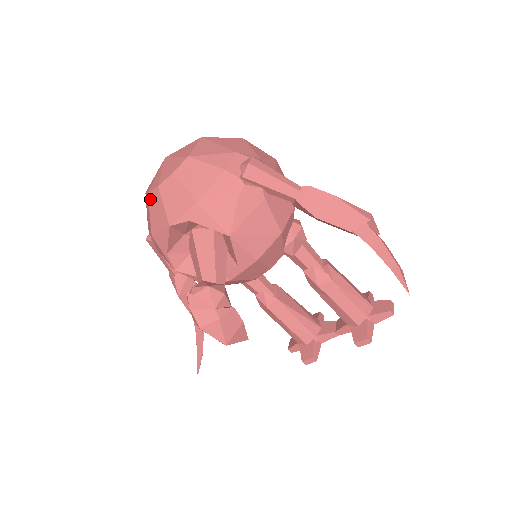
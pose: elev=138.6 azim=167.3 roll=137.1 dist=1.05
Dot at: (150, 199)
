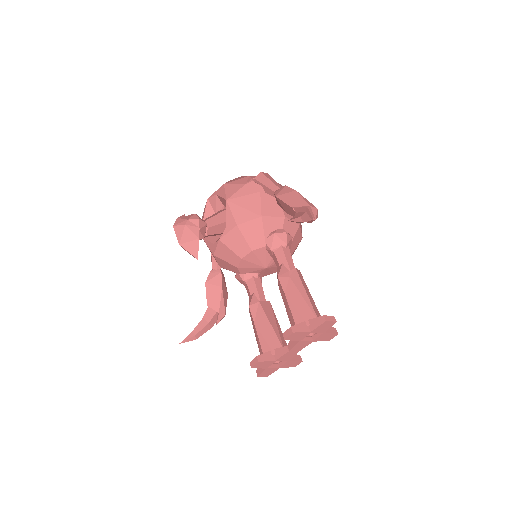
Dot at: occluded
